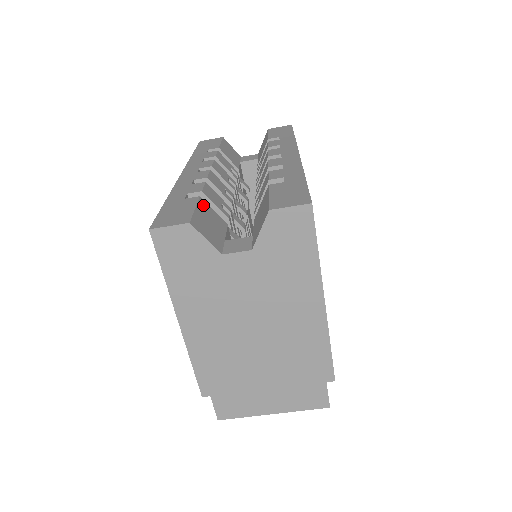
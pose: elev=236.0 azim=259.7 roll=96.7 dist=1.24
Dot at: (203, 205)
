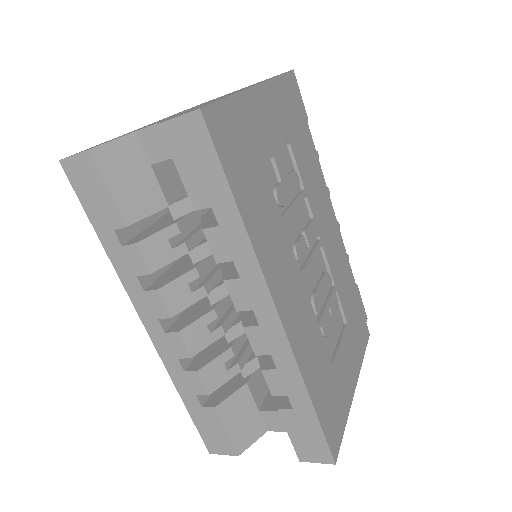
Dot at: (224, 412)
